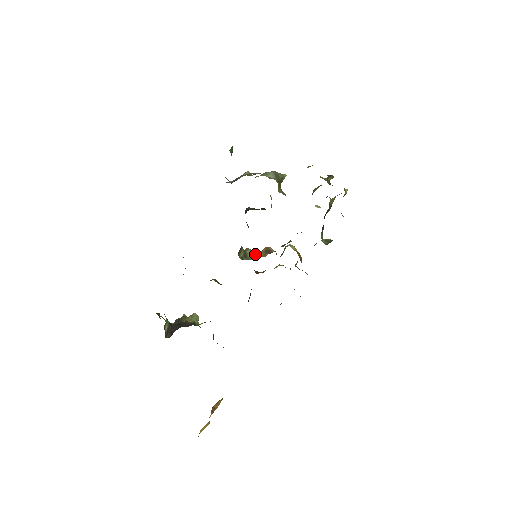
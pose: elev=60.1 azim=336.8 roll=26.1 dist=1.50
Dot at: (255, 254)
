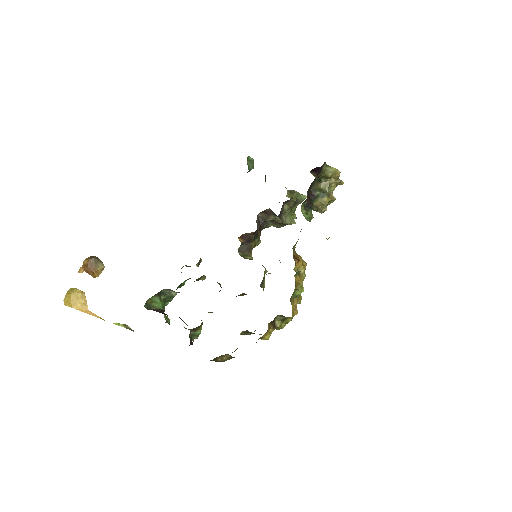
Dot at: occluded
